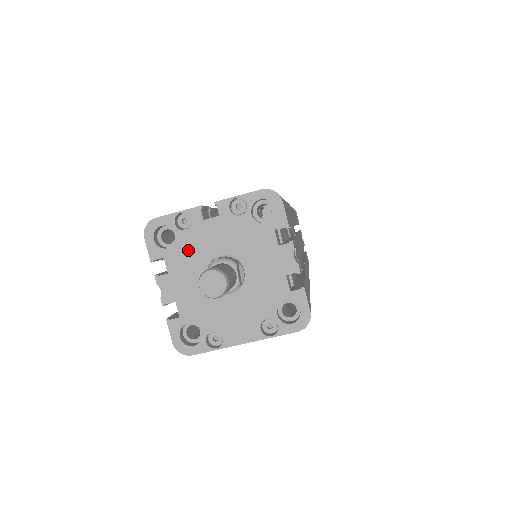
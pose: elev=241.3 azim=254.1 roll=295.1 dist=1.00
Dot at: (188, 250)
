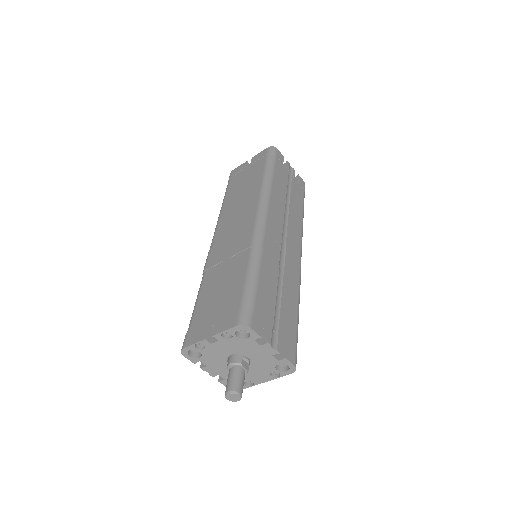
Dot at: (211, 356)
